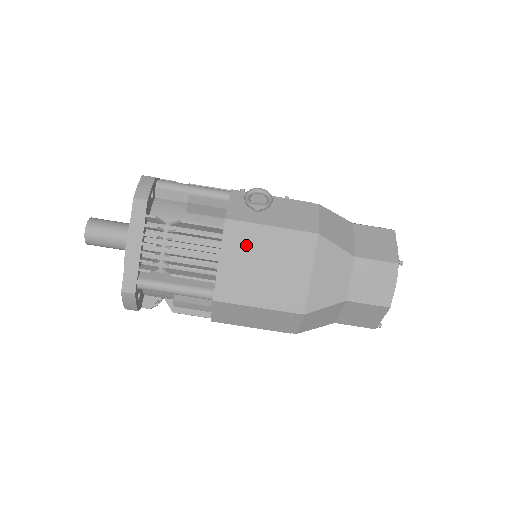
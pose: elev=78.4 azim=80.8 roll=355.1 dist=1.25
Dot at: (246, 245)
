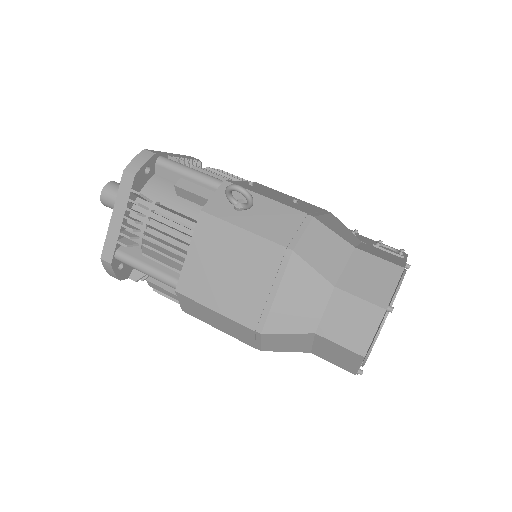
Dot at: (216, 243)
